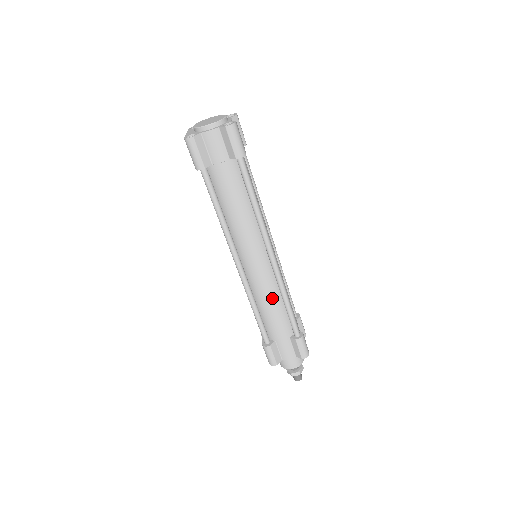
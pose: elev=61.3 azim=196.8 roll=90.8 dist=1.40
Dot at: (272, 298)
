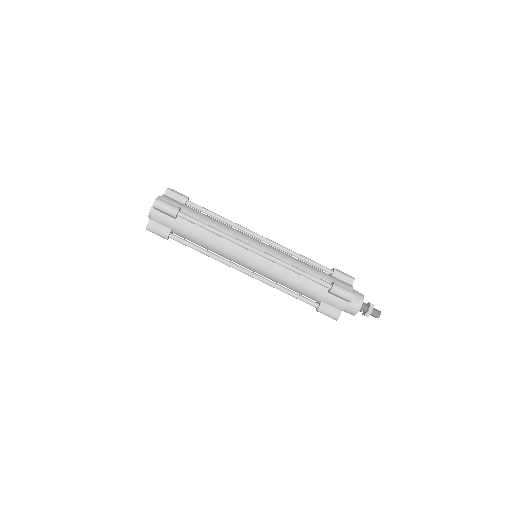
Dot at: (286, 276)
